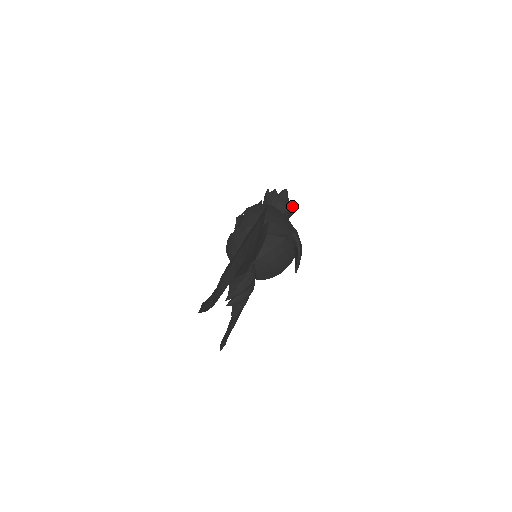
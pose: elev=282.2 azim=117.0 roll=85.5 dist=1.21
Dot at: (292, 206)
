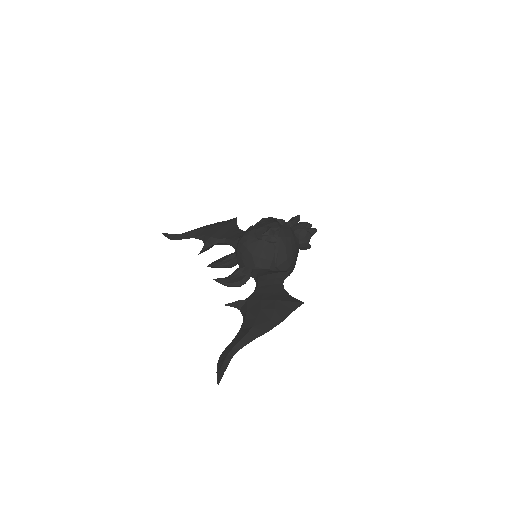
Dot at: (309, 248)
